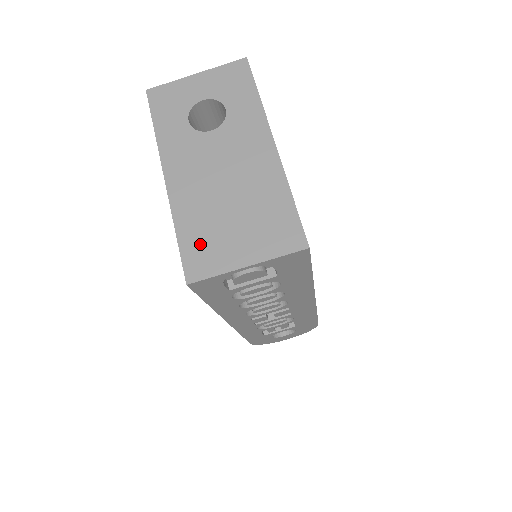
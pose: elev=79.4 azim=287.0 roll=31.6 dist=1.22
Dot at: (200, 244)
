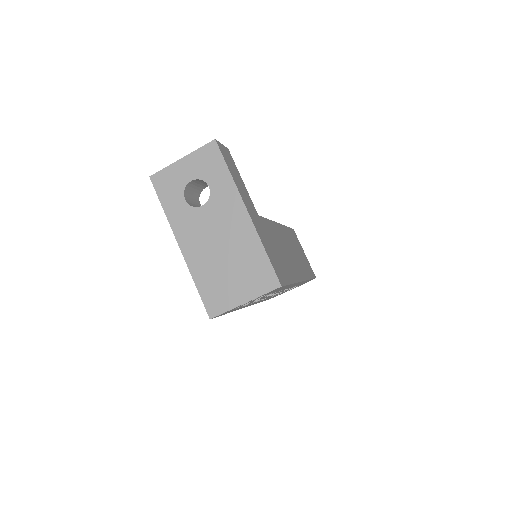
Dot at: (212, 291)
